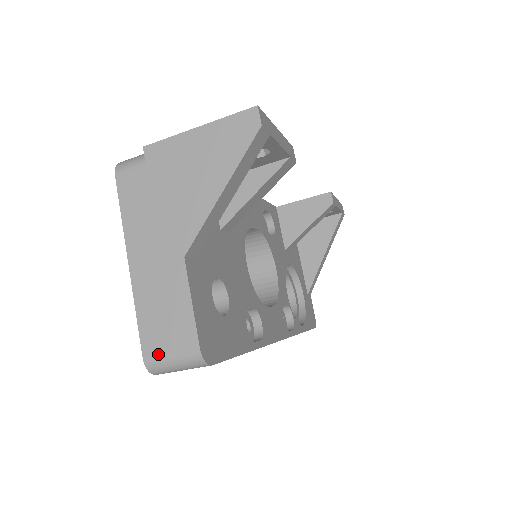
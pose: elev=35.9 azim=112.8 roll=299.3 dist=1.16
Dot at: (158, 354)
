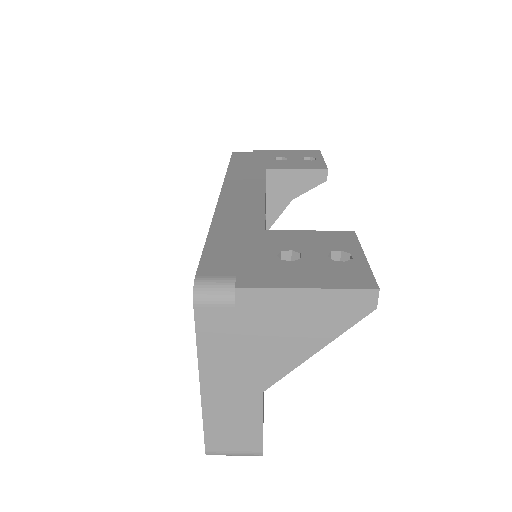
Dot at: (221, 451)
